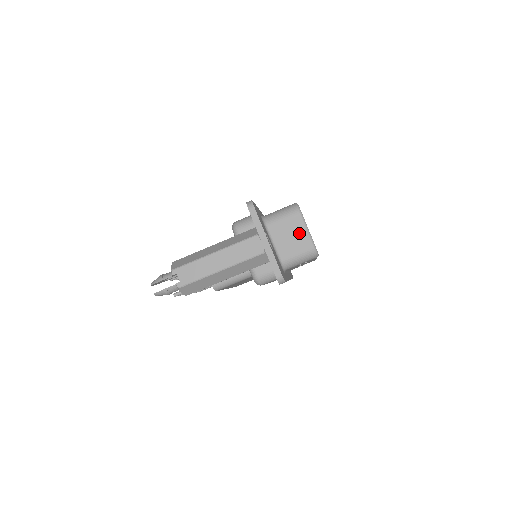
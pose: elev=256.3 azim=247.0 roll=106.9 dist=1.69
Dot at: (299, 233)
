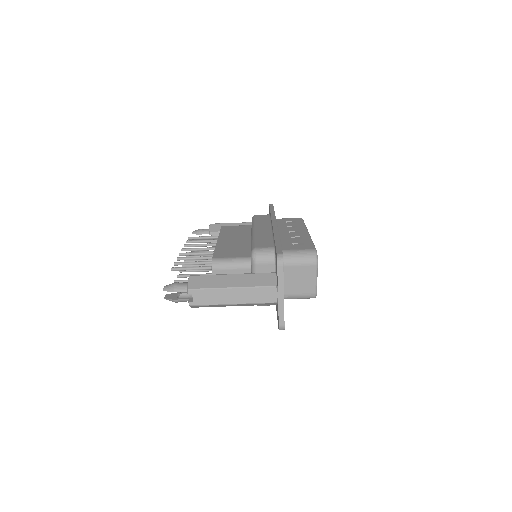
Dot at: (308, 279)
